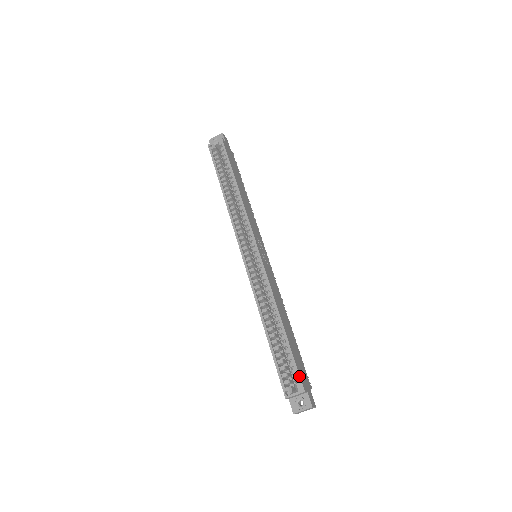
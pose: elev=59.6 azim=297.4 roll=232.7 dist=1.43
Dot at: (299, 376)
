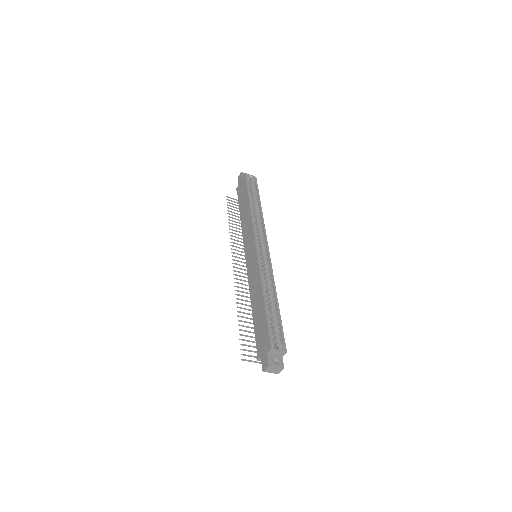
Dot at: occluded
